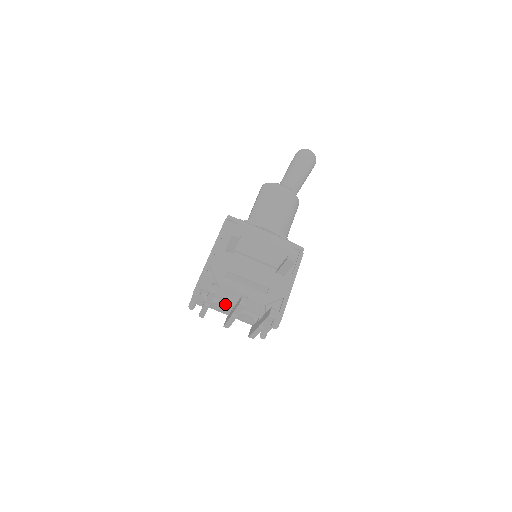
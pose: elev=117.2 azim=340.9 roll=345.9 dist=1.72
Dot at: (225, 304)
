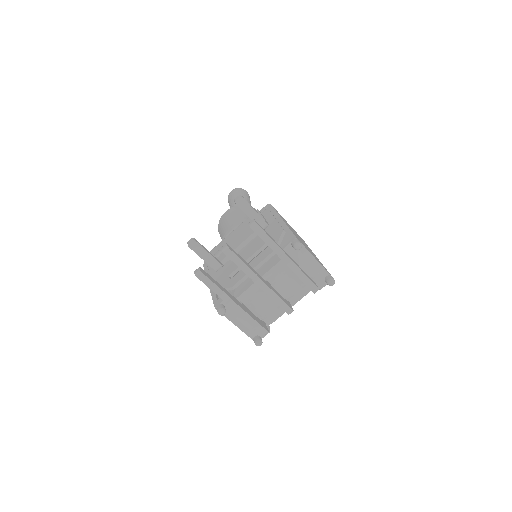
Dot at: (256, 293)
